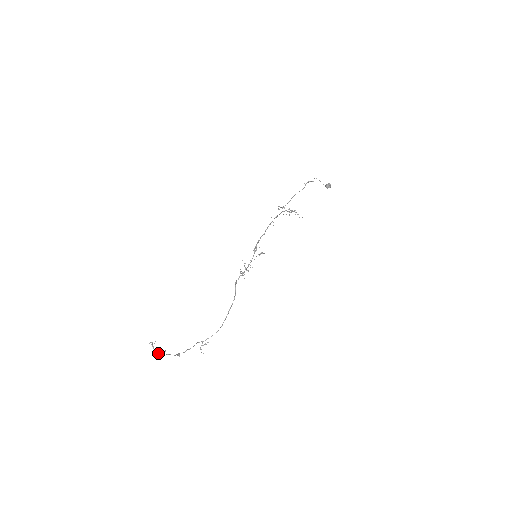
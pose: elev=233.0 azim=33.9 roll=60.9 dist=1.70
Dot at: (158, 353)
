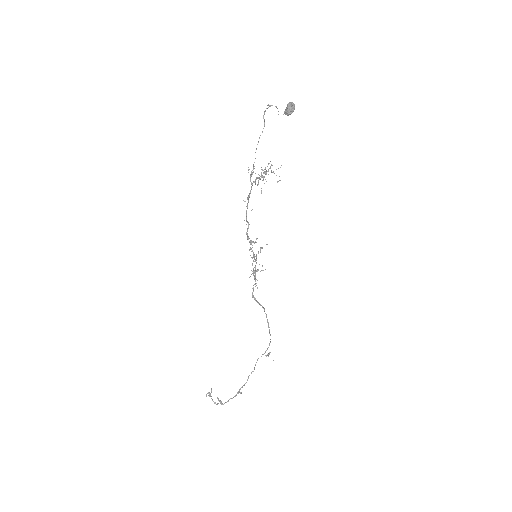
Dot at: (217, 404)
